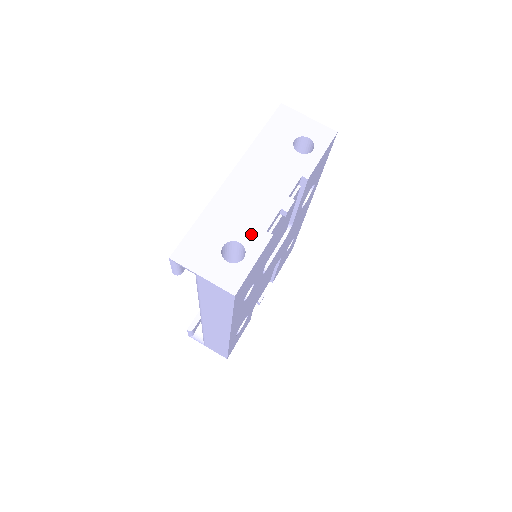
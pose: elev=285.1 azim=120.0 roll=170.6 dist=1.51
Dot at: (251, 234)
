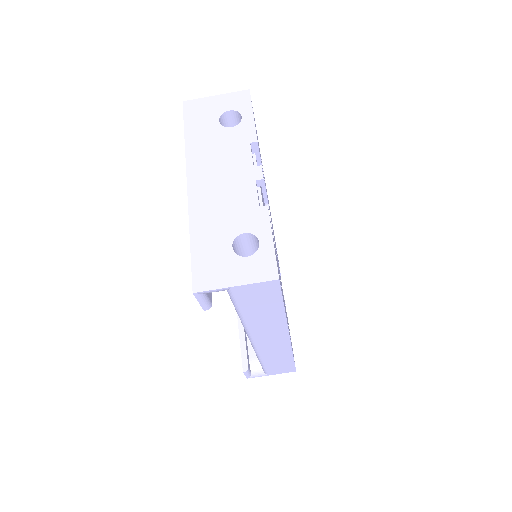
Dot at: (248, 219)
